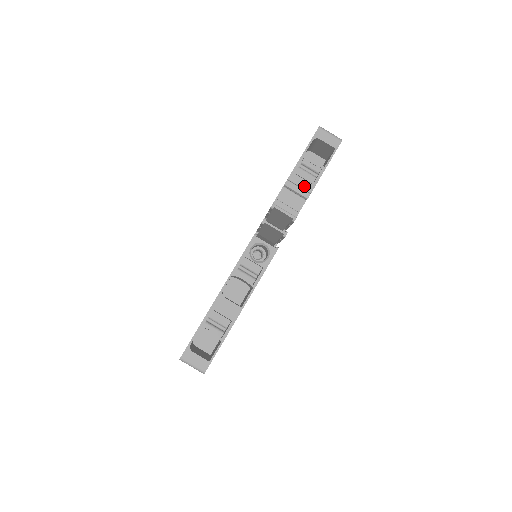
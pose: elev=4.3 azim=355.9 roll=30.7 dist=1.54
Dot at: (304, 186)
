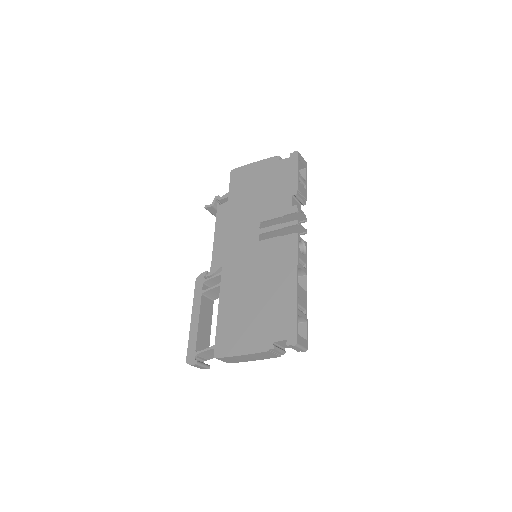
Dot at: (304, 195)
